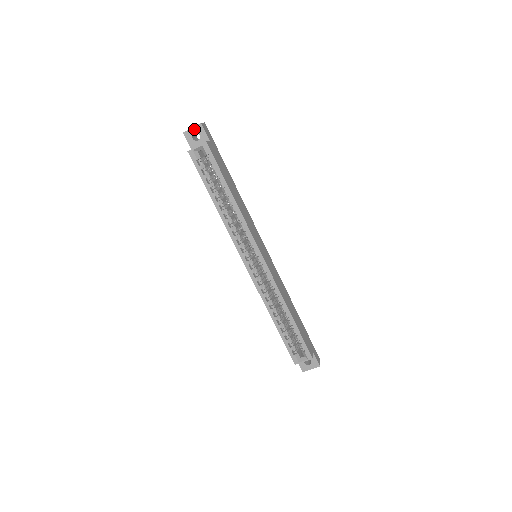
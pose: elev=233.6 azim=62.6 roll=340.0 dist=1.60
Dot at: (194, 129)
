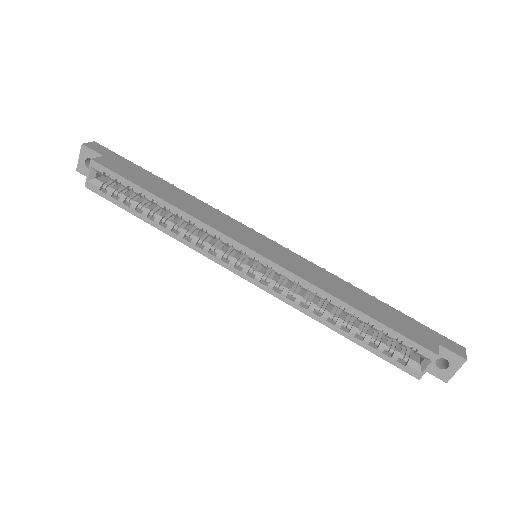
Dot at: (82, 157)
